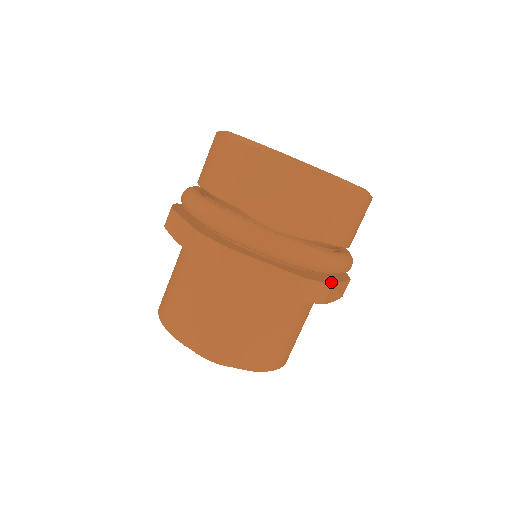
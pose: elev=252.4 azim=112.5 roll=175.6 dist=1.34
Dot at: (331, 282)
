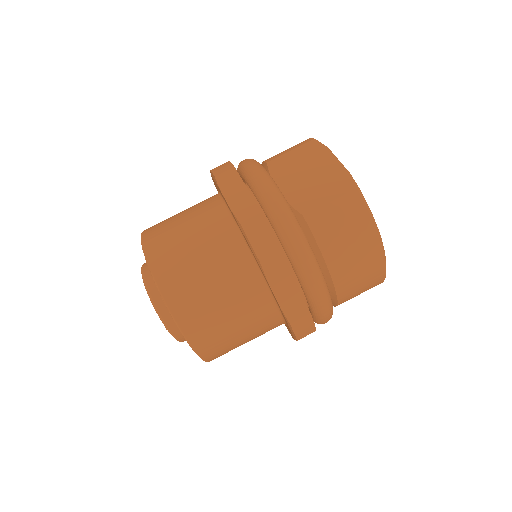
Dot at: occluded
